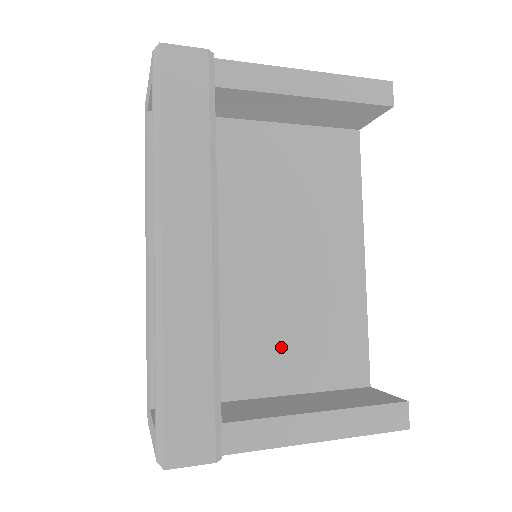
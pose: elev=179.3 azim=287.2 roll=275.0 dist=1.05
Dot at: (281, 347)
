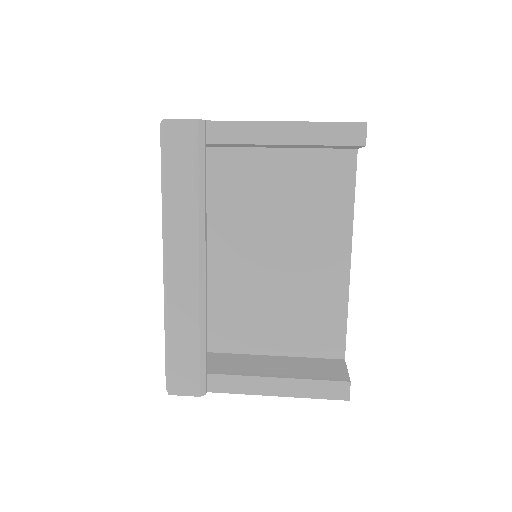
Dot at: (273, 322)
